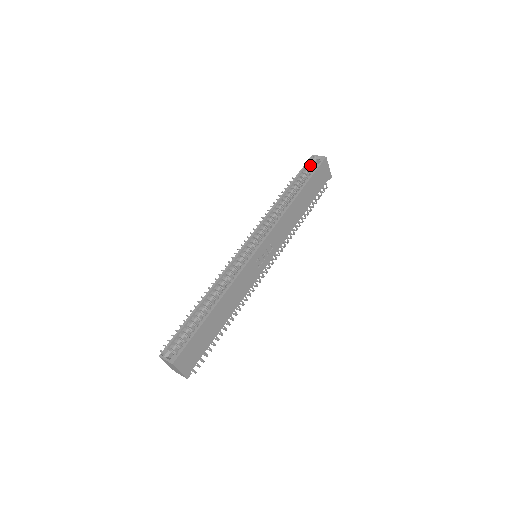
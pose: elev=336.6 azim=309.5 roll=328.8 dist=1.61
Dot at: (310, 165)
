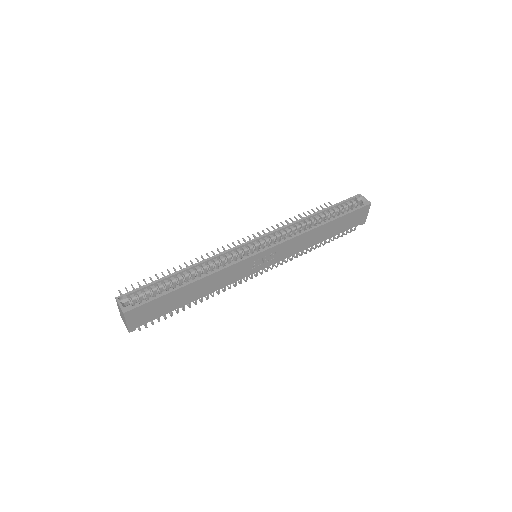
Dot at: (352, 202)
